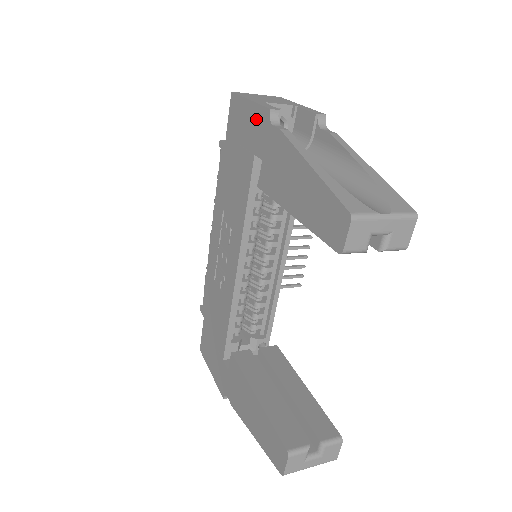
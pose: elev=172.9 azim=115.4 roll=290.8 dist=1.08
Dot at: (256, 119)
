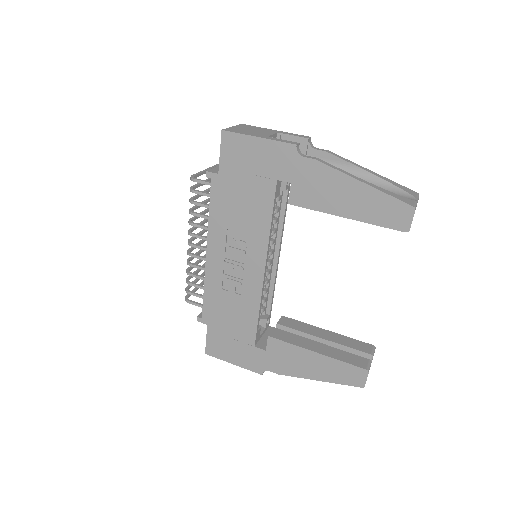
Dot at: (274, 152)
